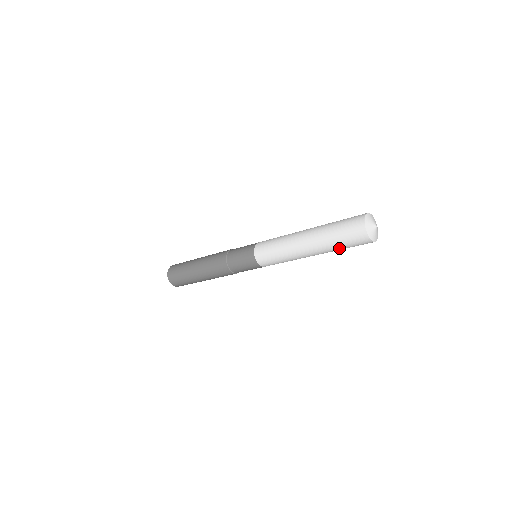
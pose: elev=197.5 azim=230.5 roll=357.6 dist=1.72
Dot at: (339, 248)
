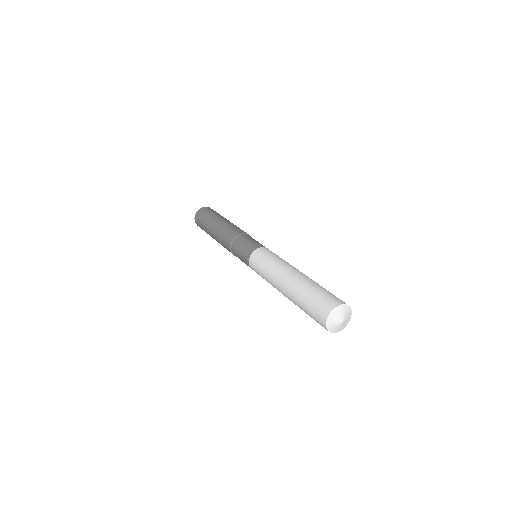
Dot at: (304, 311)
